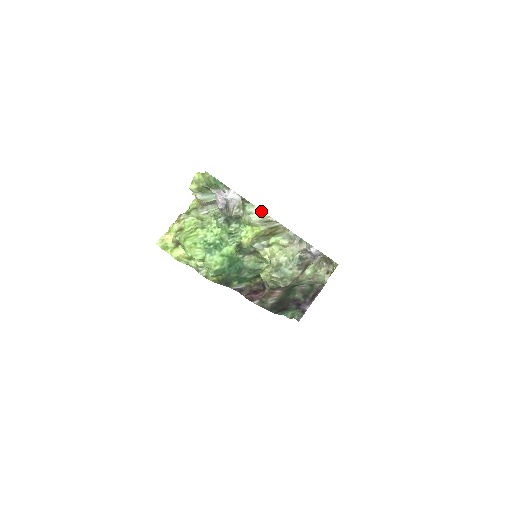
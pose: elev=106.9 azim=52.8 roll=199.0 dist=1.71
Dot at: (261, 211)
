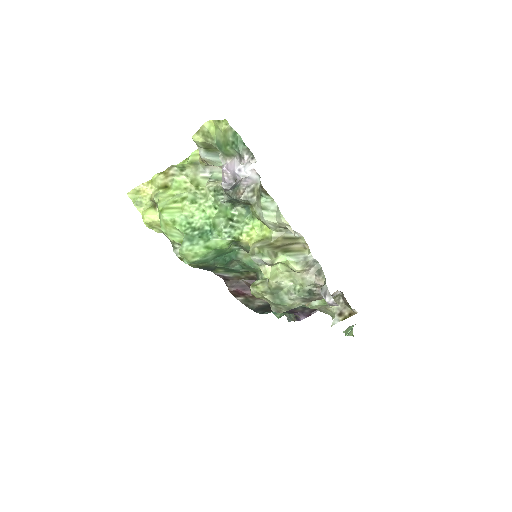
Dot at: (280, 214)
